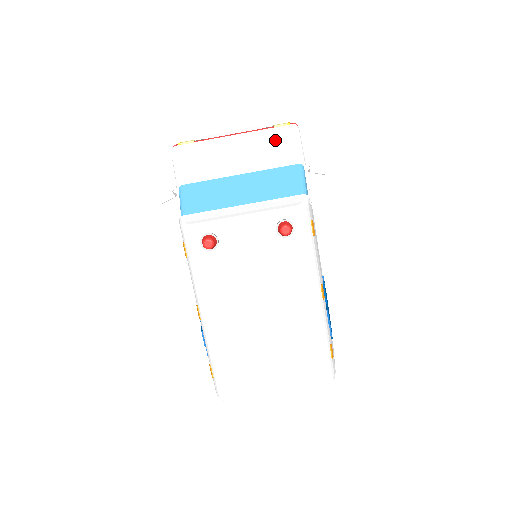
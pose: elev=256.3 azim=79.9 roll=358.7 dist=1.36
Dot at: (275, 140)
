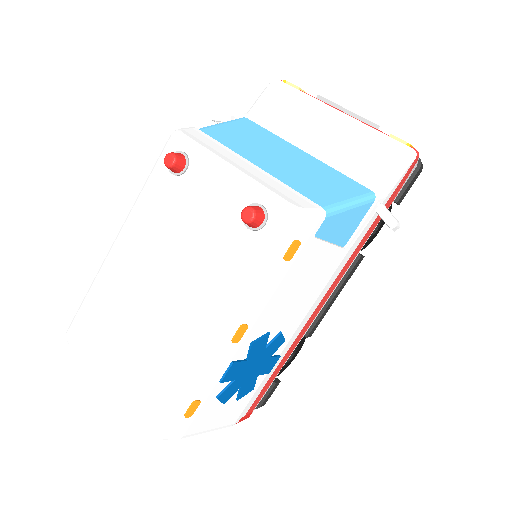
Dot at: (375, 148)
